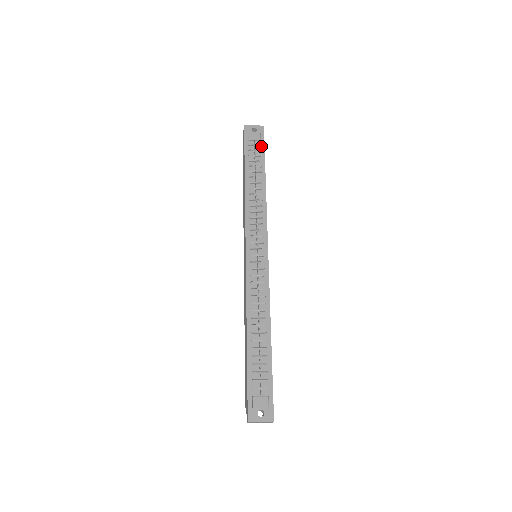
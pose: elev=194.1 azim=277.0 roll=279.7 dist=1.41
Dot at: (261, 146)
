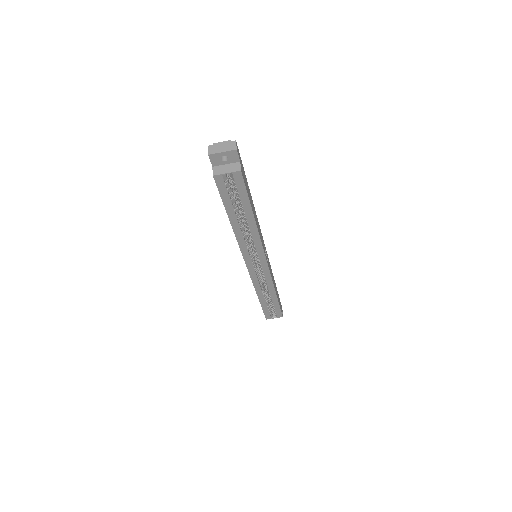
Dot at: occluded
